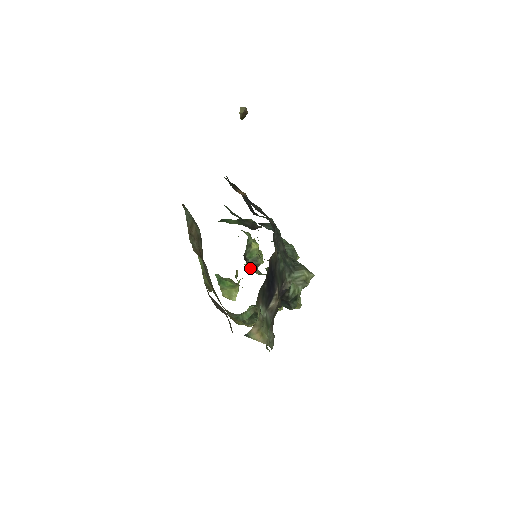
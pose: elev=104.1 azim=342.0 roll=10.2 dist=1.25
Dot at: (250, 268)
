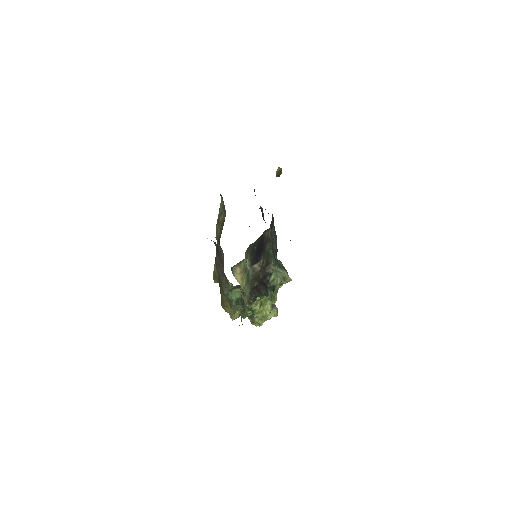
Dot at: occluded
